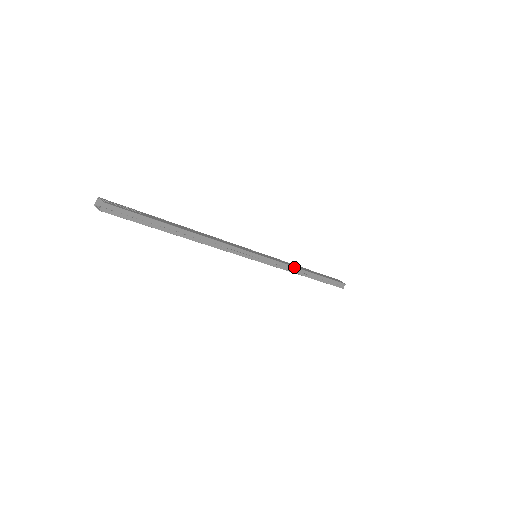
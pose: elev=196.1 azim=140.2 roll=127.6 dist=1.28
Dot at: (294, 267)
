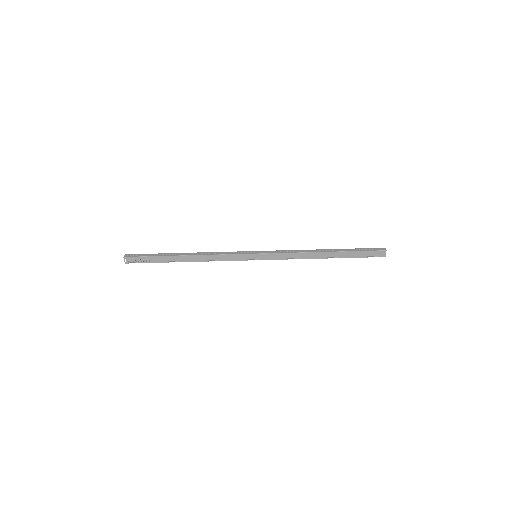
Dot at: (299, 250)
